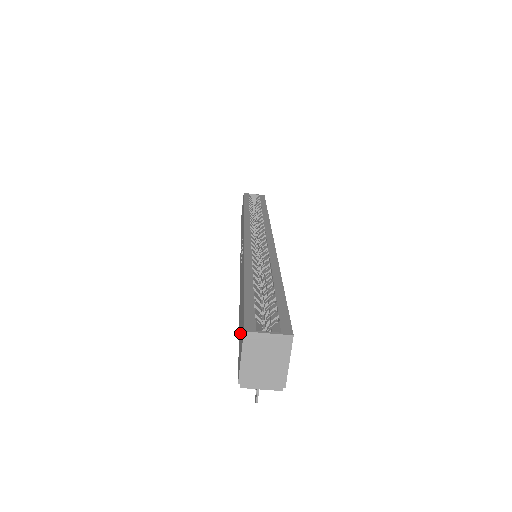
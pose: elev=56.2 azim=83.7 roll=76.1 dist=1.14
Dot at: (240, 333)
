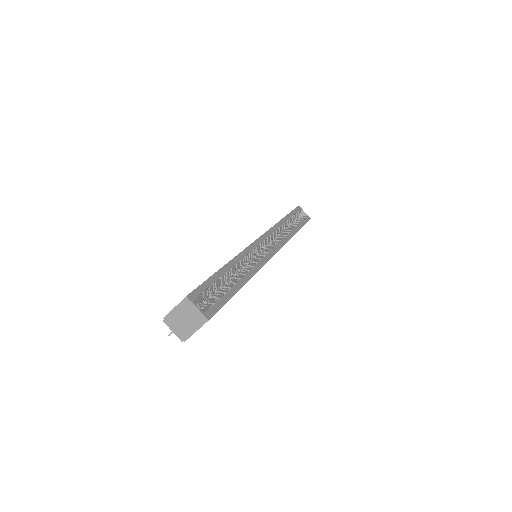
Dot at: occluded
